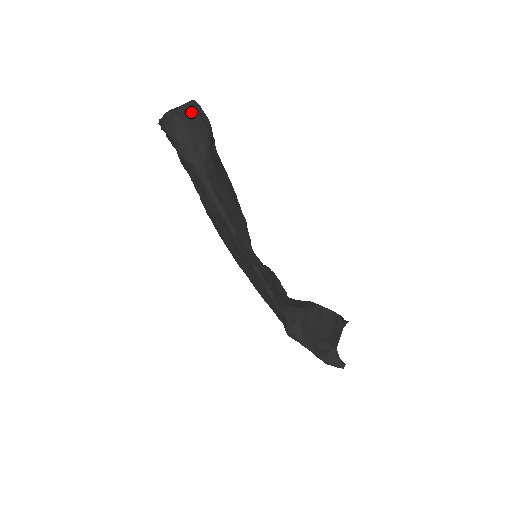
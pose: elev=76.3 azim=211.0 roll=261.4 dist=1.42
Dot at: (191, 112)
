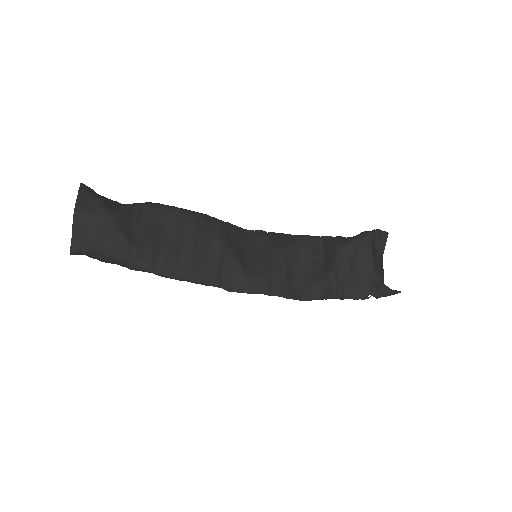
Dot at: (85, 230)
